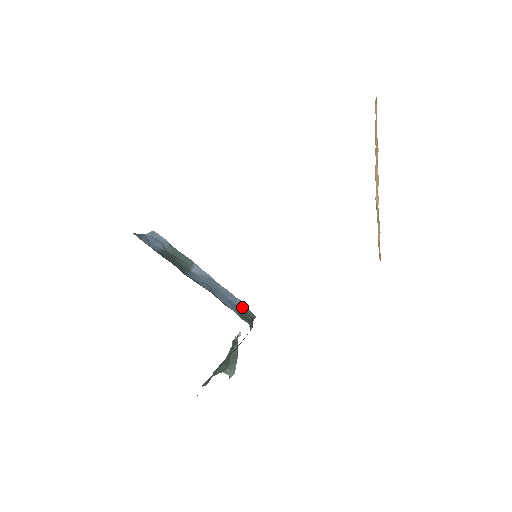
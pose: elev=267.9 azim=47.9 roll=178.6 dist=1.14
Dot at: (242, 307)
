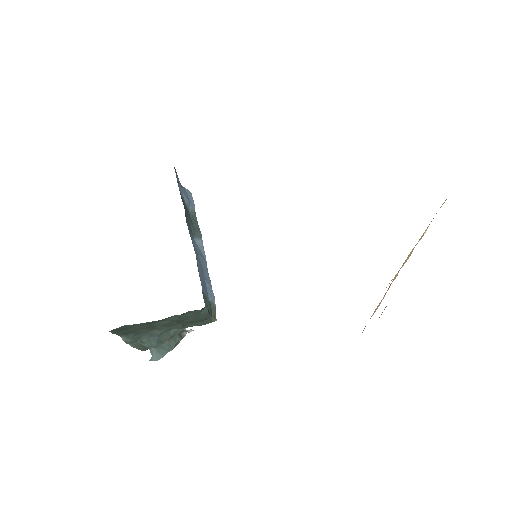
Dot at: (211, 301)
